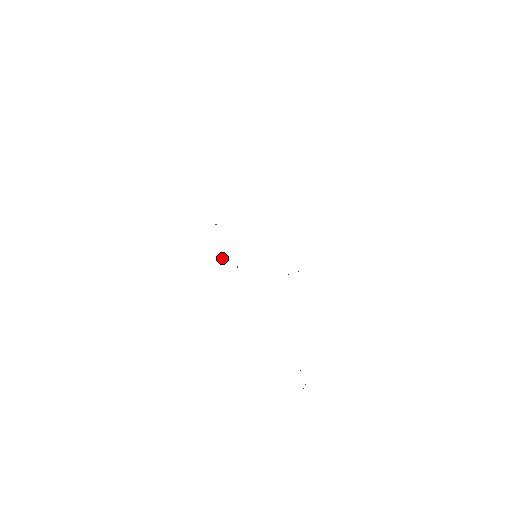
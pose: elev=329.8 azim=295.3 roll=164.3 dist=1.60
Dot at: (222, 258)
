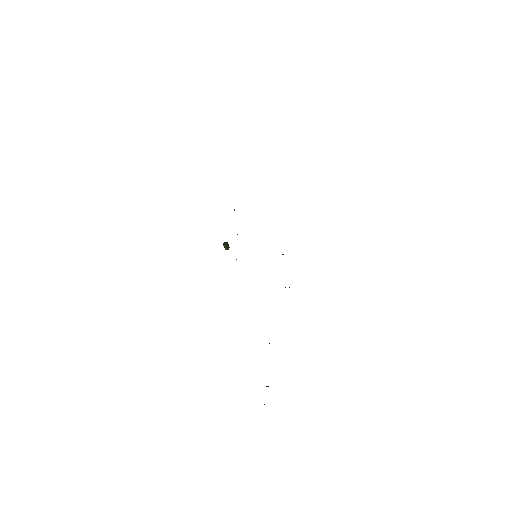
Dot at: (225, 245)
